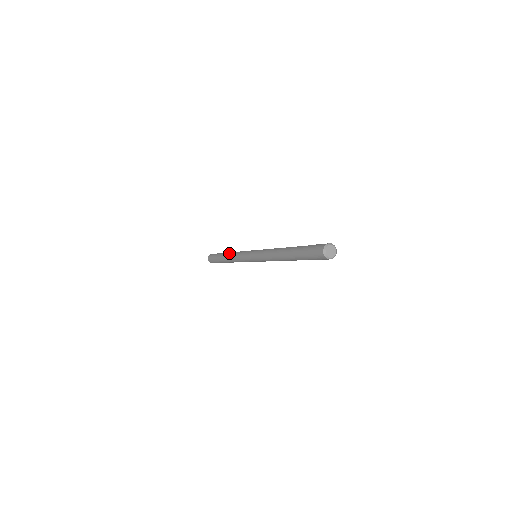
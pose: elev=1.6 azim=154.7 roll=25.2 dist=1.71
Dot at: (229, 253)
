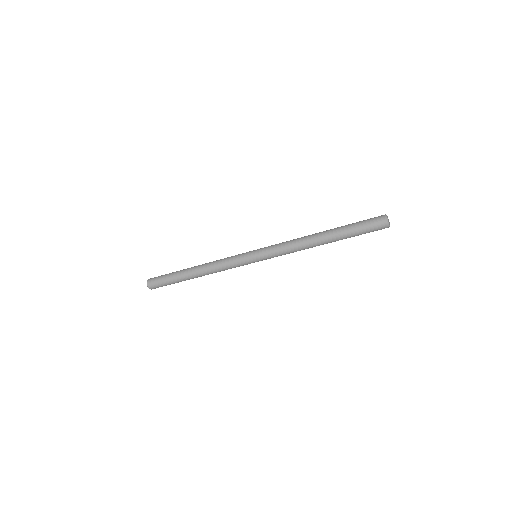
Dot at: occluded
